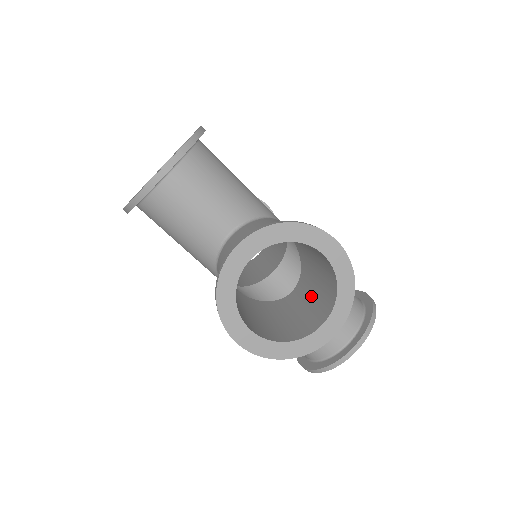
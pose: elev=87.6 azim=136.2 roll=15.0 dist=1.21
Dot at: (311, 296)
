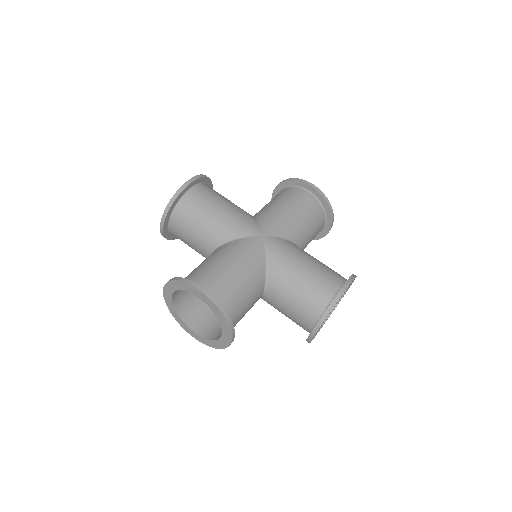
Dot at: (245, 305)
